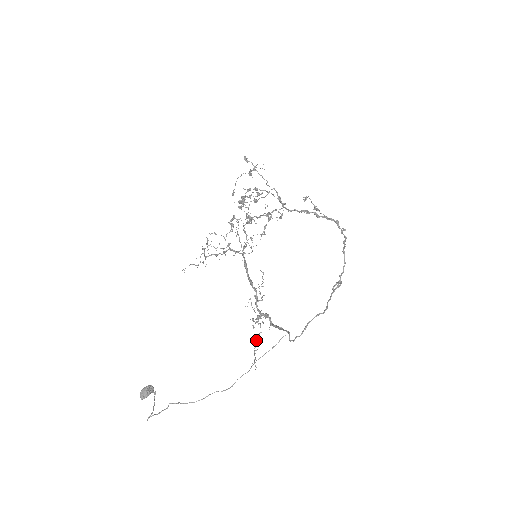
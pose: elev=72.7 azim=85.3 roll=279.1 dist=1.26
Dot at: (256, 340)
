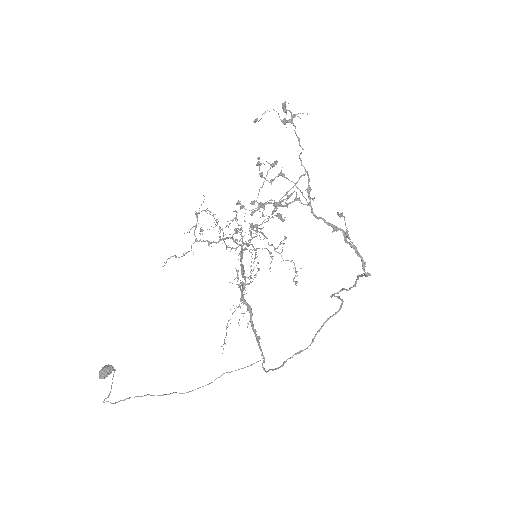
Dot at: (232, 314)
